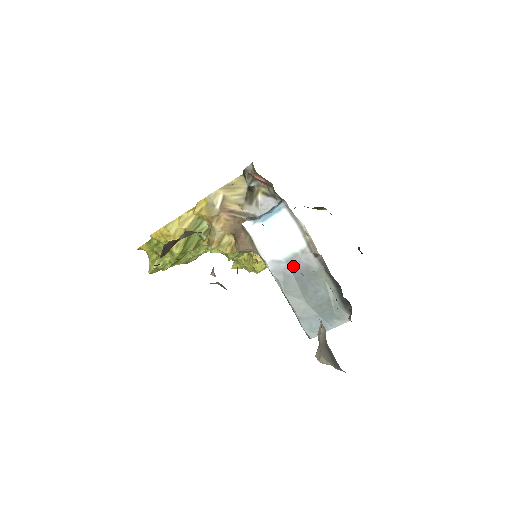
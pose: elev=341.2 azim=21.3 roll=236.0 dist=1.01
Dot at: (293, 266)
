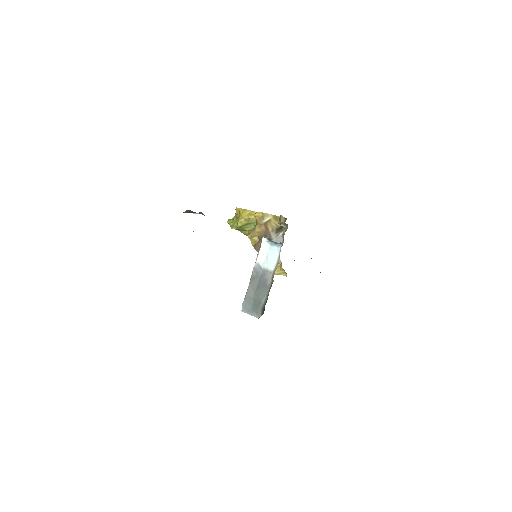
Dot at: (263, 274)
